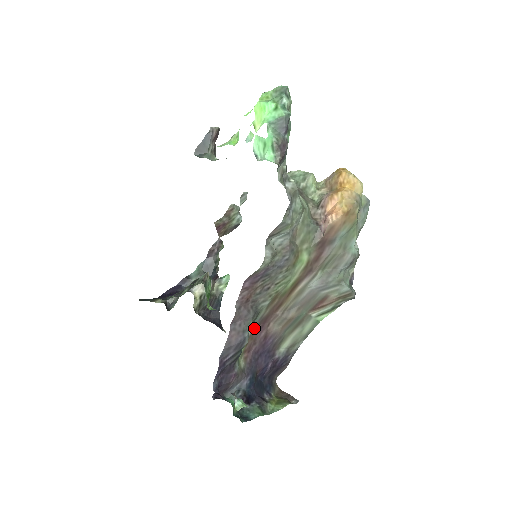
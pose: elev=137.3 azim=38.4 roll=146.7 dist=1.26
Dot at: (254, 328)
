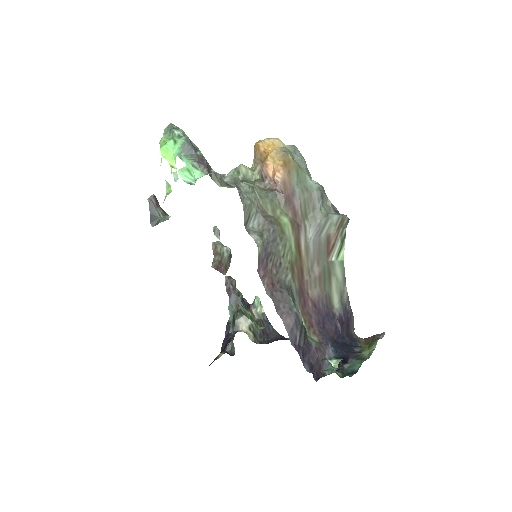
Dot at: (299, 305)
